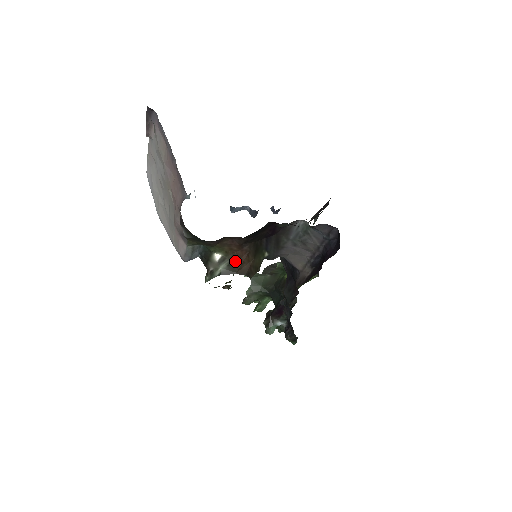
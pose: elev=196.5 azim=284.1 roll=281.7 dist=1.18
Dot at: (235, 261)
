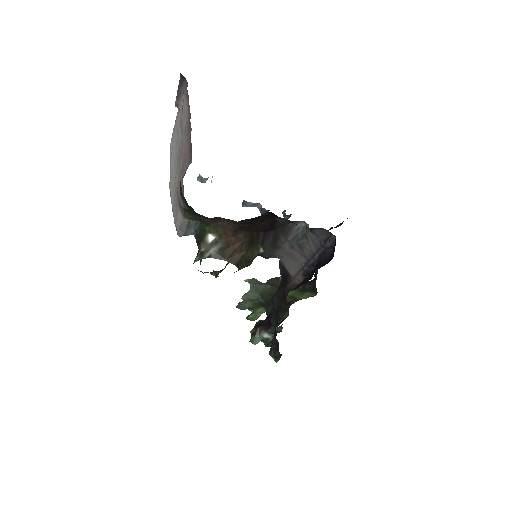
Dot at: (227, 247)
